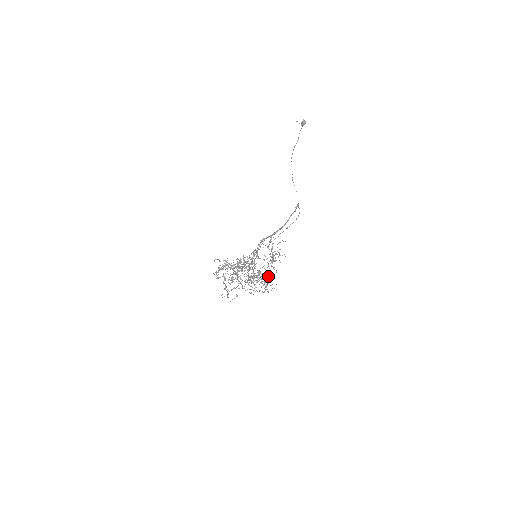
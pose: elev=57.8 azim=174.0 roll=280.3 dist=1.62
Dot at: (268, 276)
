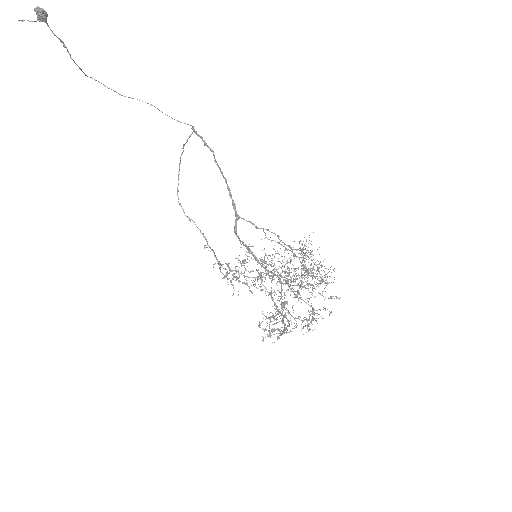
Dot at: occluded
